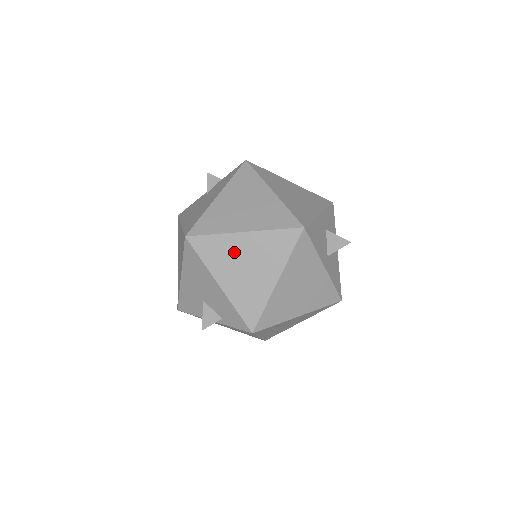
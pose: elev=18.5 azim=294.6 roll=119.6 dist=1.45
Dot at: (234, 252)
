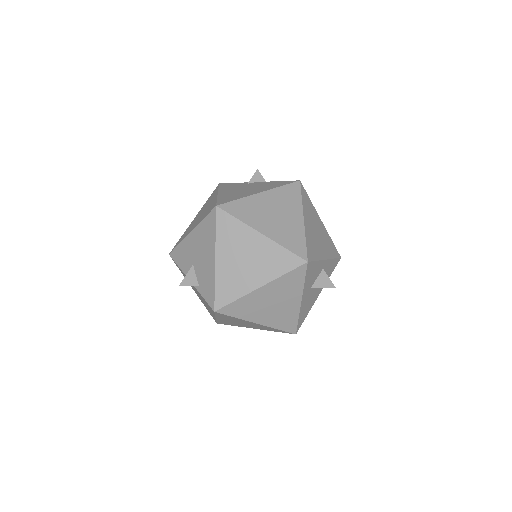
Dot at: occluded
